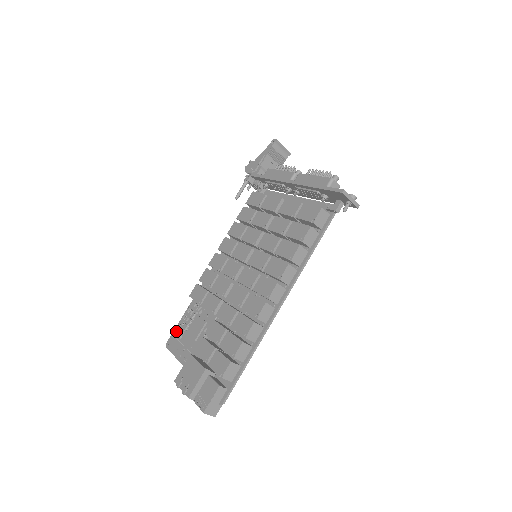
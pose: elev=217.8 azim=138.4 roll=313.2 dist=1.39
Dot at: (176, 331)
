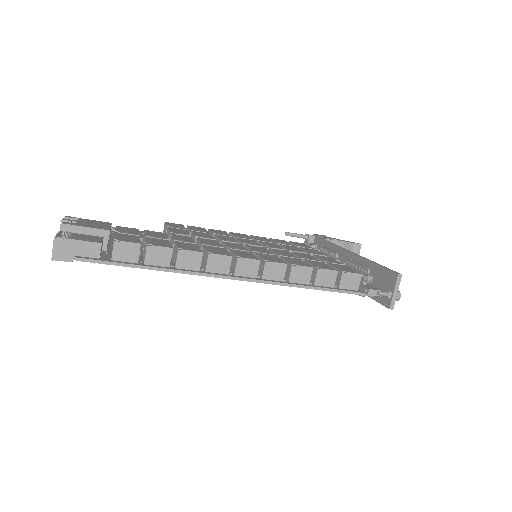
Dot at: occluded
